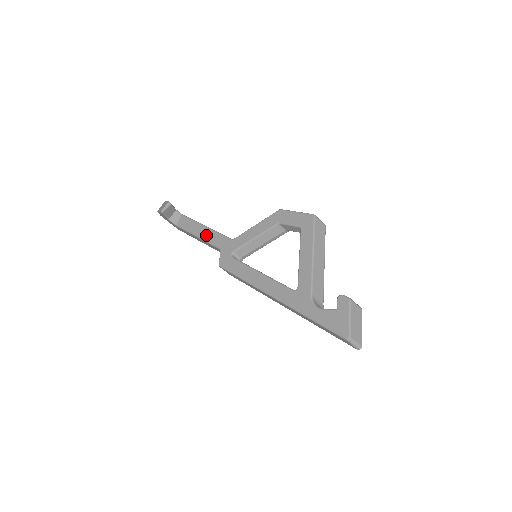
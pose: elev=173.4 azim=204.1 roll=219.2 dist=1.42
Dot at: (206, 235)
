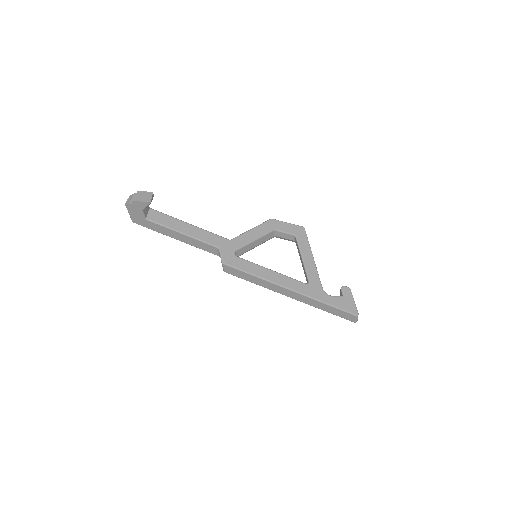
Dot at: (196, 233)
